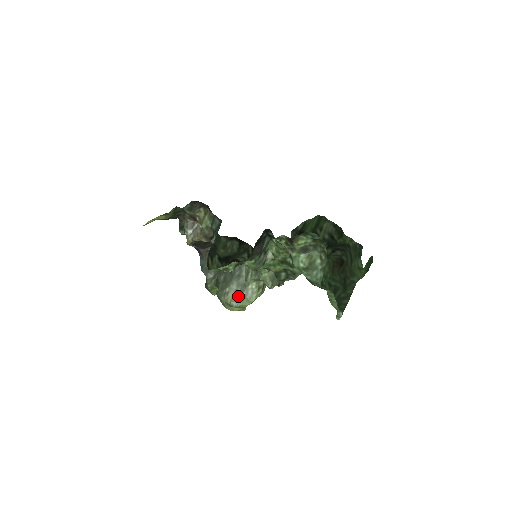
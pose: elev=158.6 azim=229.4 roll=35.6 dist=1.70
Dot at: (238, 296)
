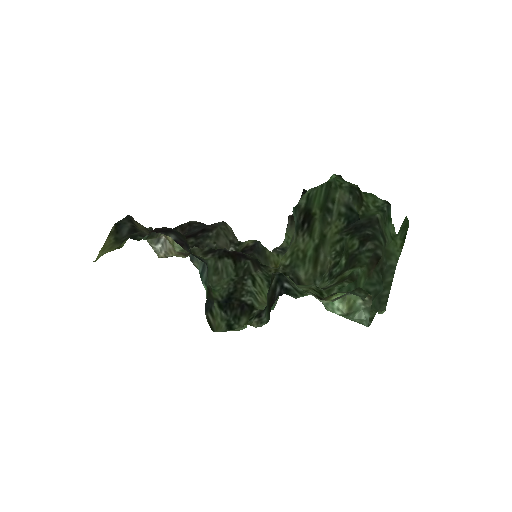
Dot at: occluded
